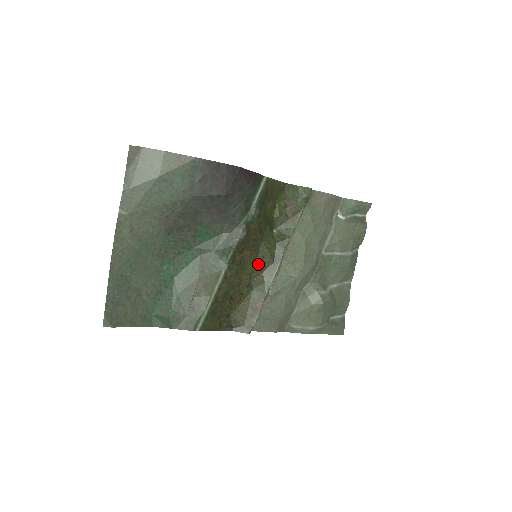
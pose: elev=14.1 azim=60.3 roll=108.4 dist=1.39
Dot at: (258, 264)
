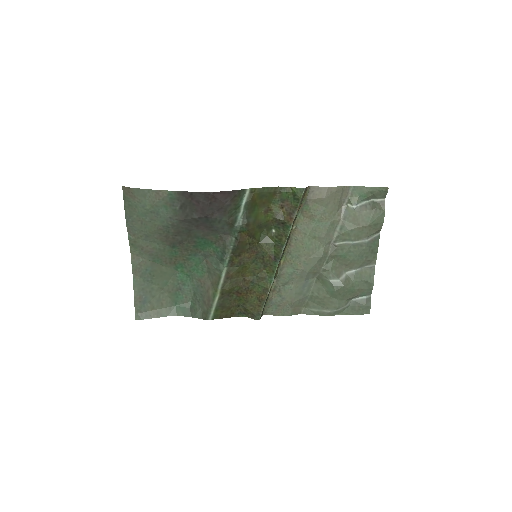
Dot at: (259, 262)
